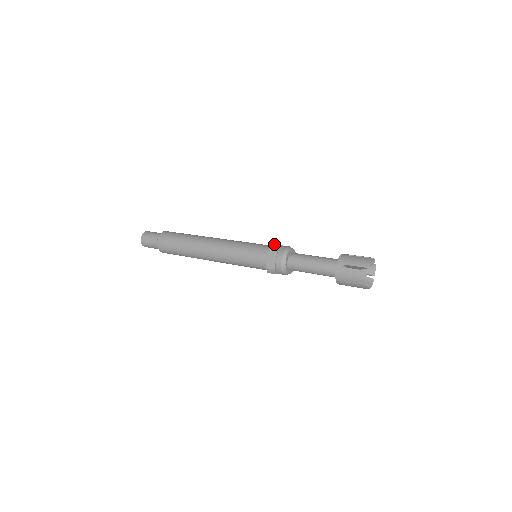
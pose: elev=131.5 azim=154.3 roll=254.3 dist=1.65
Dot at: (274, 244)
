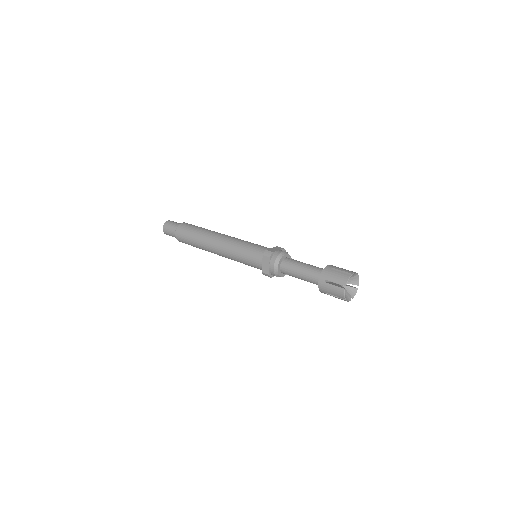
Dot at: (268, 250)
